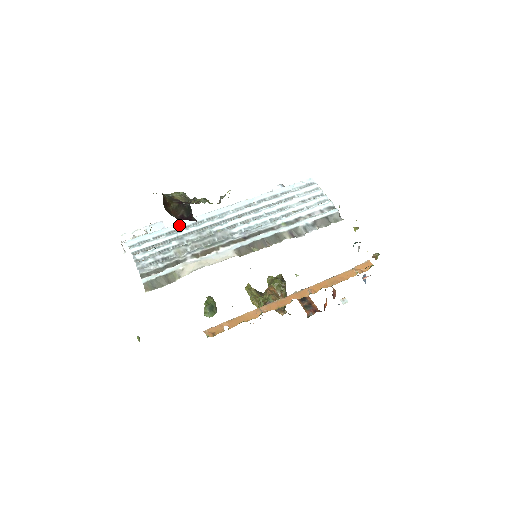
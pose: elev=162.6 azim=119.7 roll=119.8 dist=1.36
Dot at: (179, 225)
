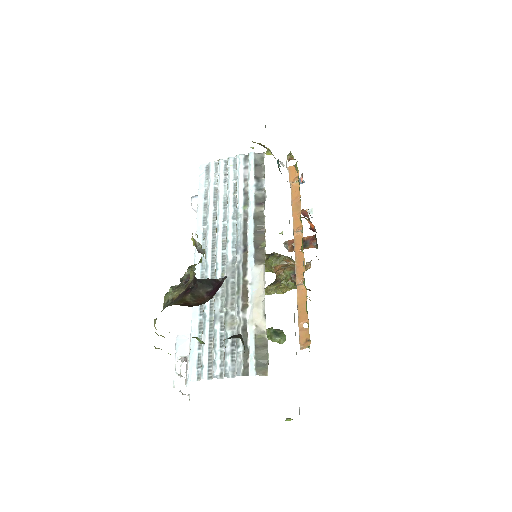
Dot at: (195, 315)
